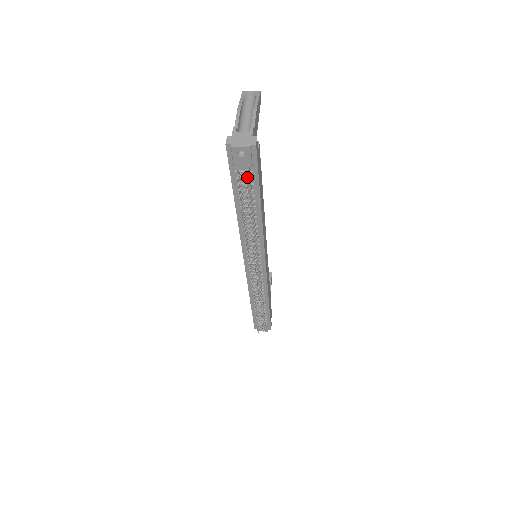
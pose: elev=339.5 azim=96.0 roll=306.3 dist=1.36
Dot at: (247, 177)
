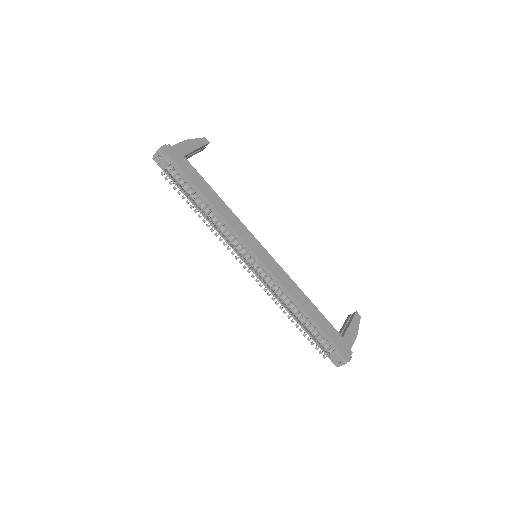
Dot at: (172, 172)
